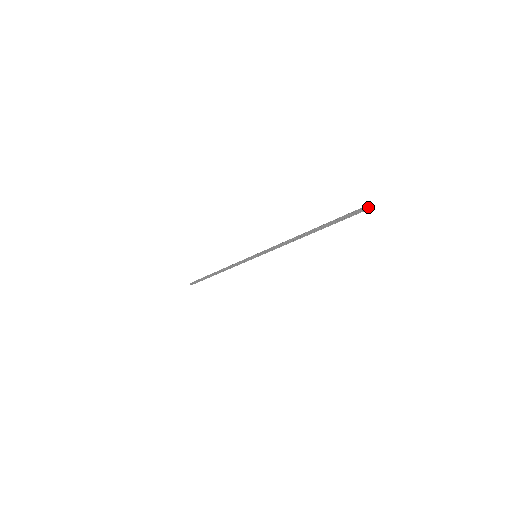
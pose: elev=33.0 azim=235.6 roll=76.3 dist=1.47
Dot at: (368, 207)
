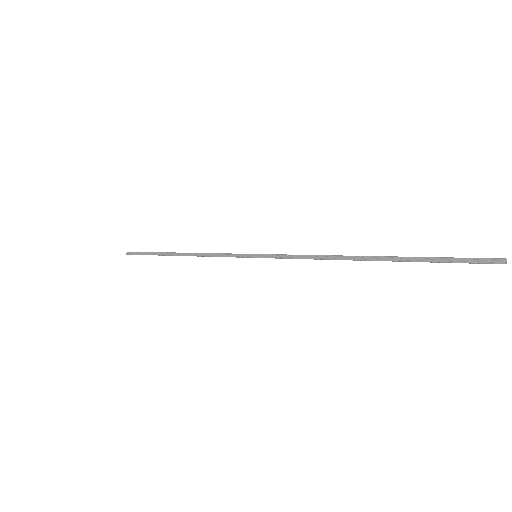
Dot at: (505, 263)
